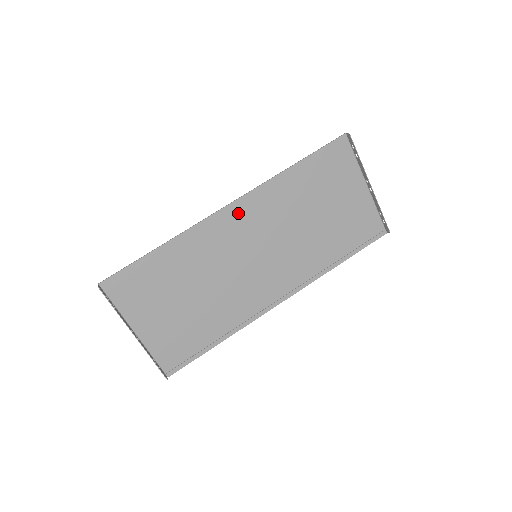
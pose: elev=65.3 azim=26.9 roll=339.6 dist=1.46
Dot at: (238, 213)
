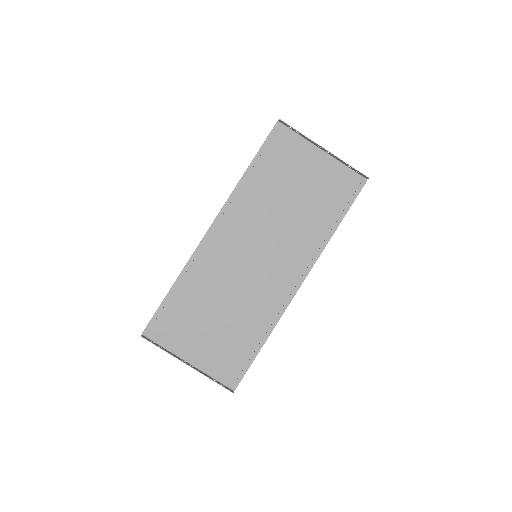
Dot at: (222, 229)
